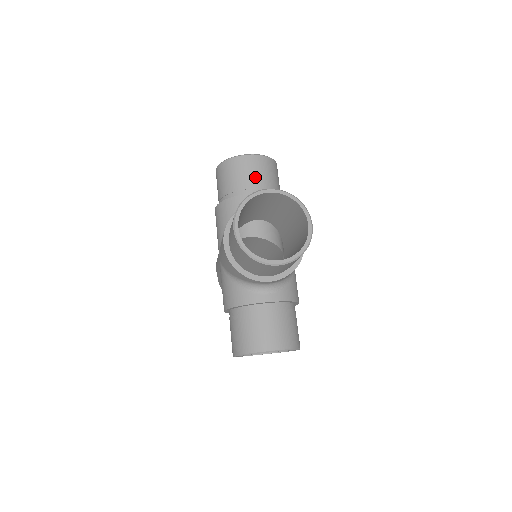
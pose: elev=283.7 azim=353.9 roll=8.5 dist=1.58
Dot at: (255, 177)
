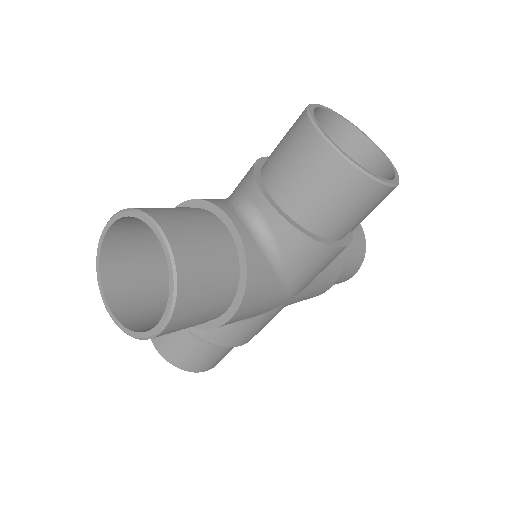
Dot at: (295, 177)
